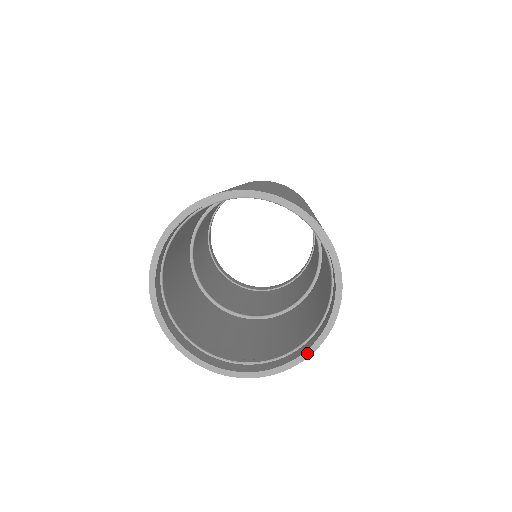
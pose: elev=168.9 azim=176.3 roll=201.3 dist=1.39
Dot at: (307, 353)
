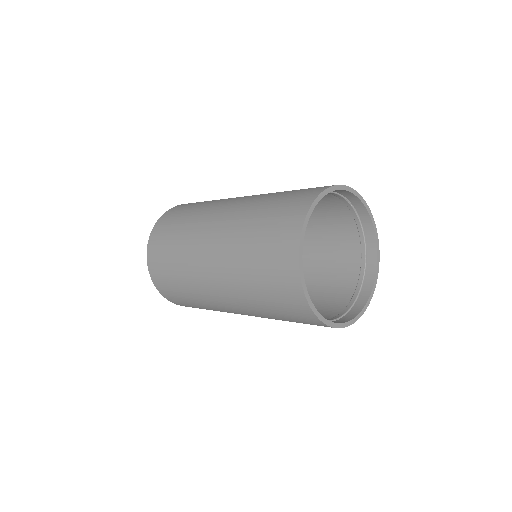
Dot at: (366, 305)
